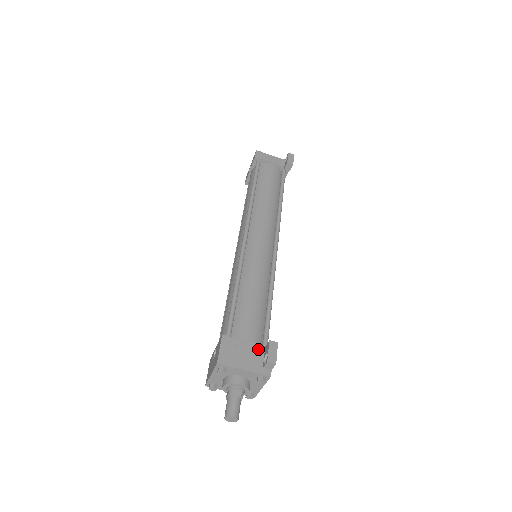
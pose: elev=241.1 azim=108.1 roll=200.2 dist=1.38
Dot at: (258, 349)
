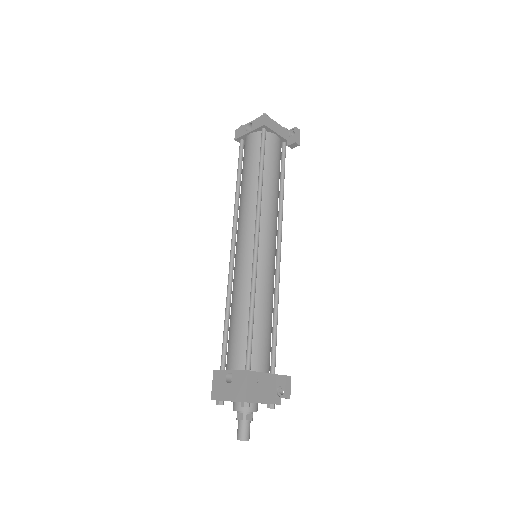
Dot at: (272, 379)
